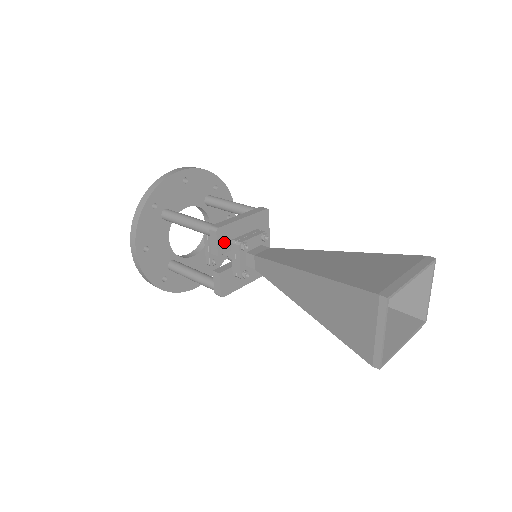
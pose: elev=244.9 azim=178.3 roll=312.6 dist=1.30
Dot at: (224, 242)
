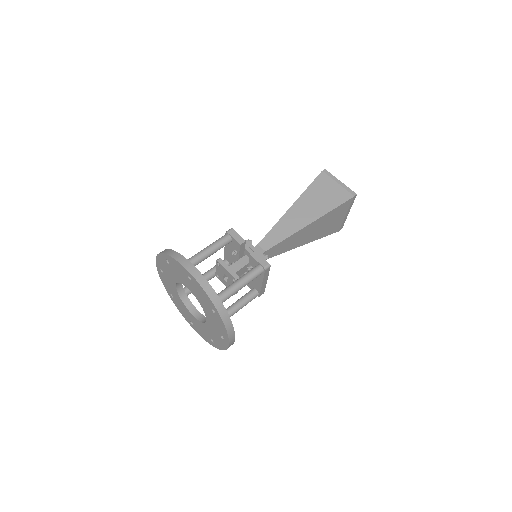
Dot at: occluded
